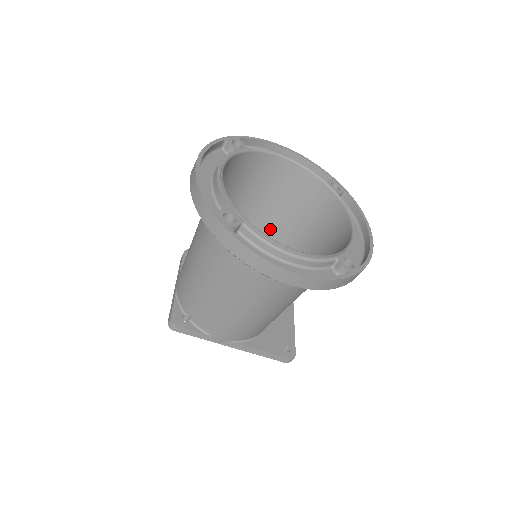
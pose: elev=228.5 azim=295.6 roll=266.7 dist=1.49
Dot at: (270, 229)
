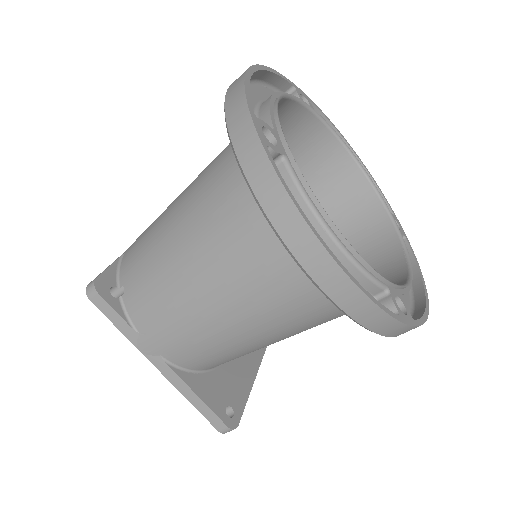
Dot at: occluded
